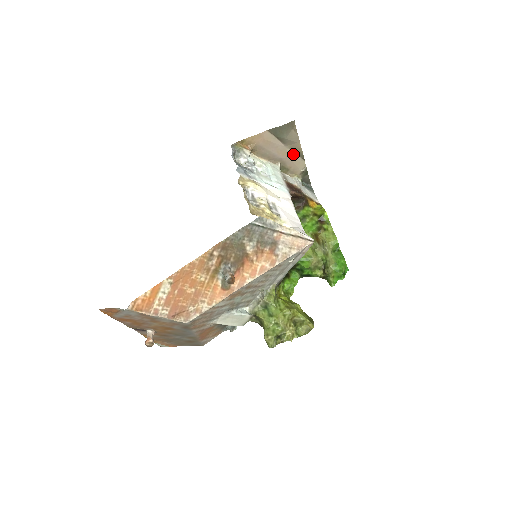
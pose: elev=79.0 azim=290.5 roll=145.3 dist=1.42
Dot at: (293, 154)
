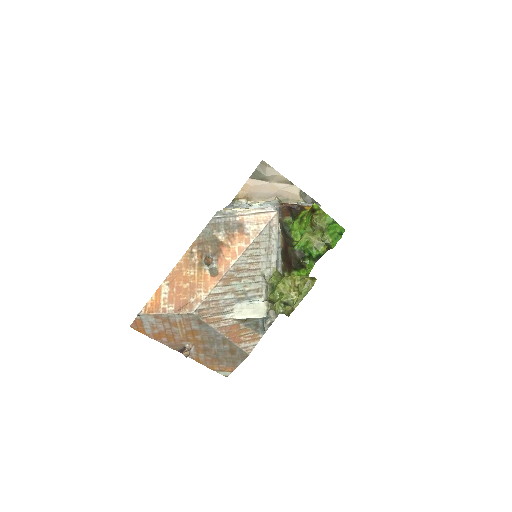
Dot at: (282, 185)
